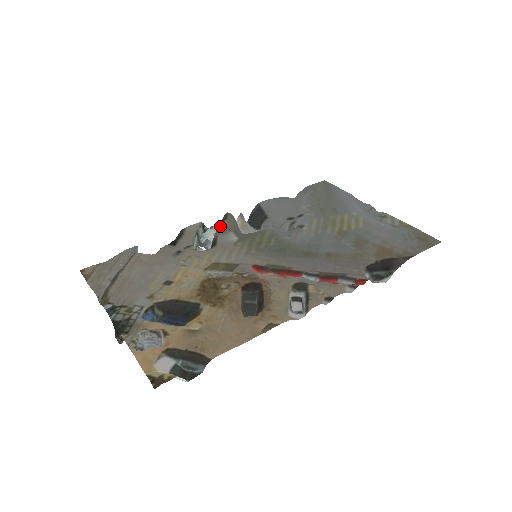
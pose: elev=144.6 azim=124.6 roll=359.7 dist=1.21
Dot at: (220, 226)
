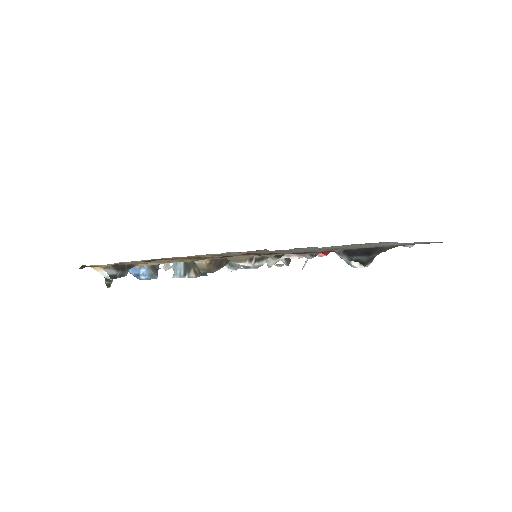
Dot at: occluded
